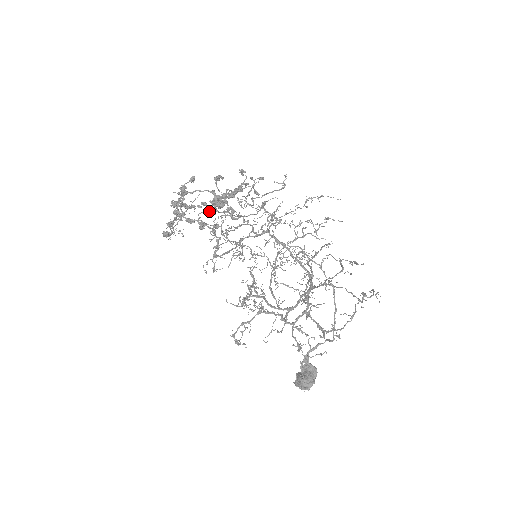
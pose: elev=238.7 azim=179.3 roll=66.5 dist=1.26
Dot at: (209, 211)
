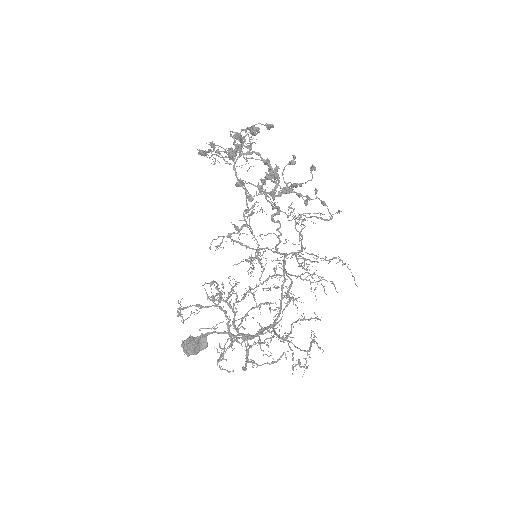
Dot at: (260, 190)
